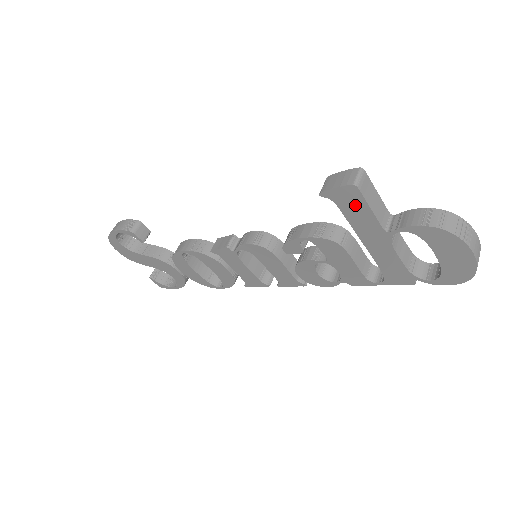
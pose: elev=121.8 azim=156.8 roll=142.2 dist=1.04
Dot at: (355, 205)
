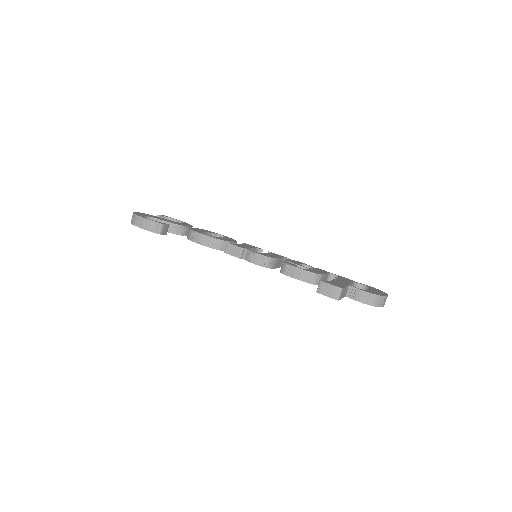
Dot at: occluded
